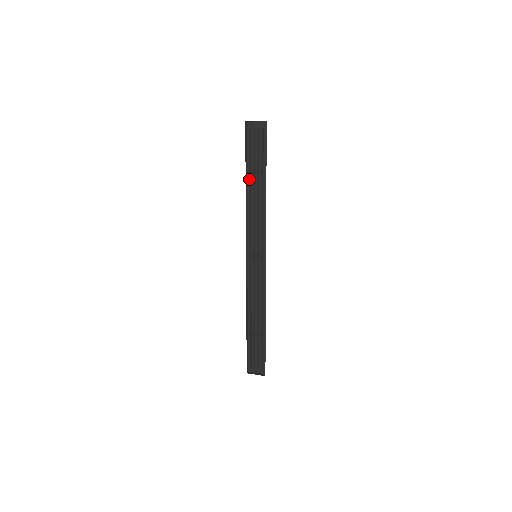
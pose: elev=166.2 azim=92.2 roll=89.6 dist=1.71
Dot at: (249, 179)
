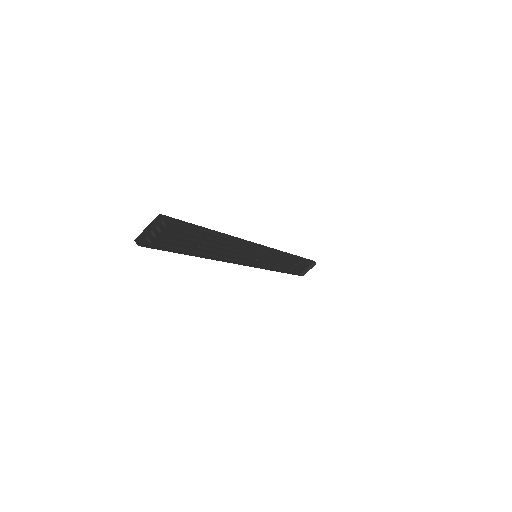
Dot at: occluded
